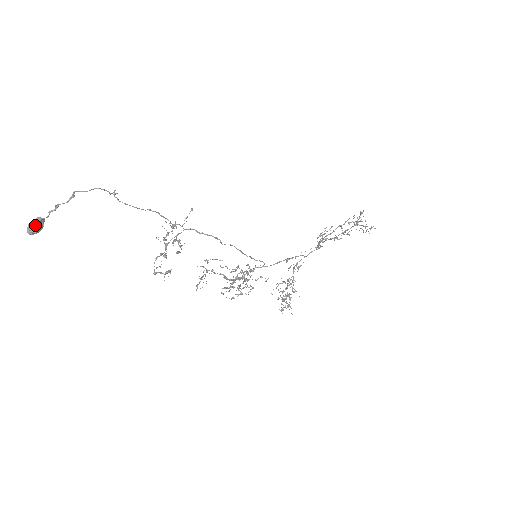
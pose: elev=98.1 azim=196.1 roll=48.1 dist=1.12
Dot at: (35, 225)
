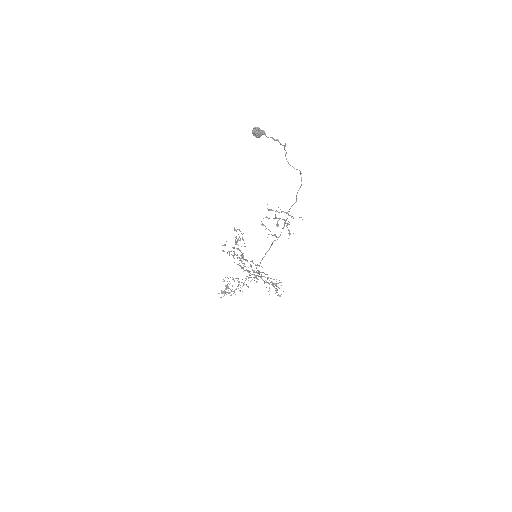
Dot at: (262, 133)
